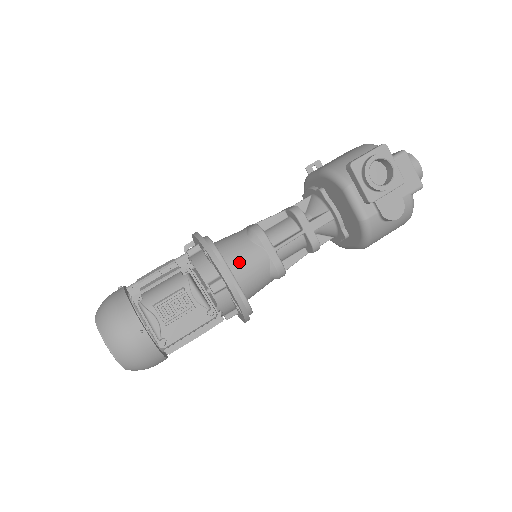
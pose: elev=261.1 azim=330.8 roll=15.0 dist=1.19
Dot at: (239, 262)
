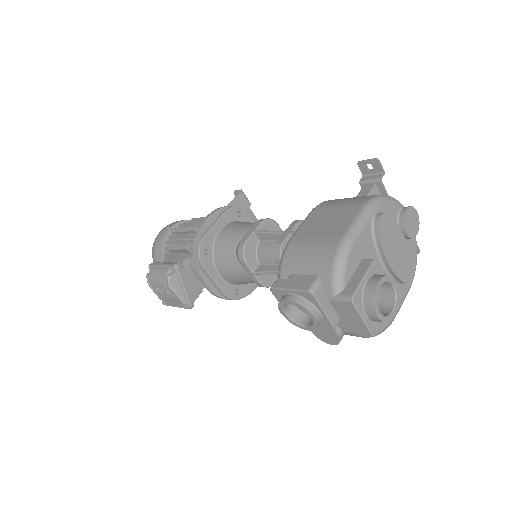
Dot at: (224, 269)
